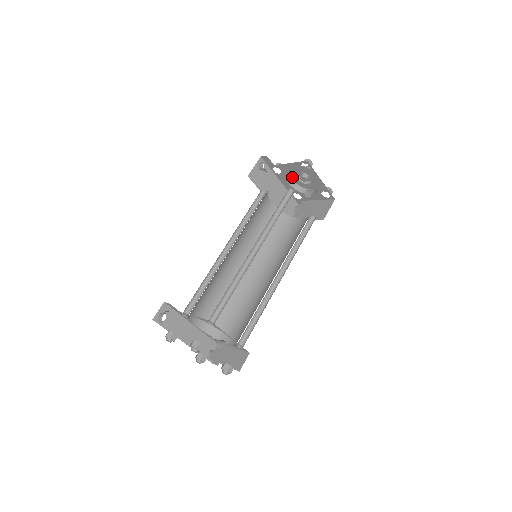
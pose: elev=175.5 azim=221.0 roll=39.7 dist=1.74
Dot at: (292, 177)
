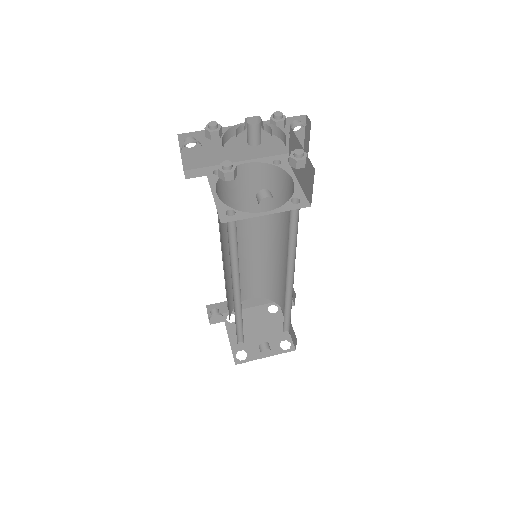
Dot at: occluded
